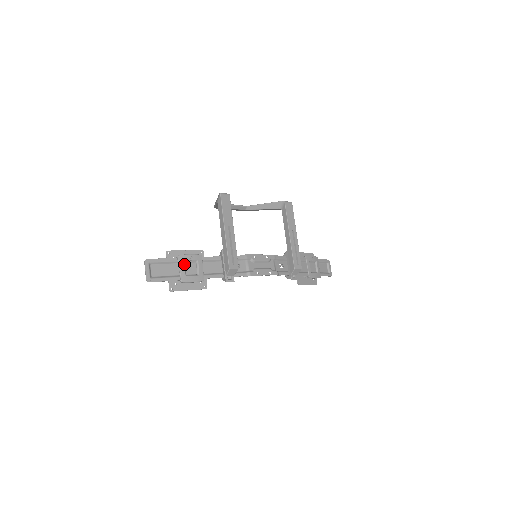
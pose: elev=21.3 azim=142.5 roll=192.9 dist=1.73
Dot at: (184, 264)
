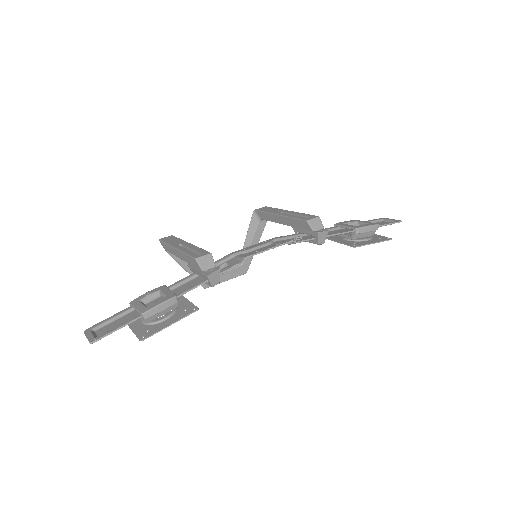
Dot at: (141, 303)
